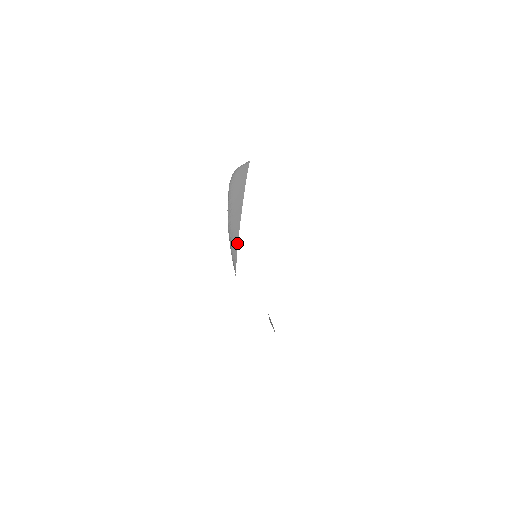
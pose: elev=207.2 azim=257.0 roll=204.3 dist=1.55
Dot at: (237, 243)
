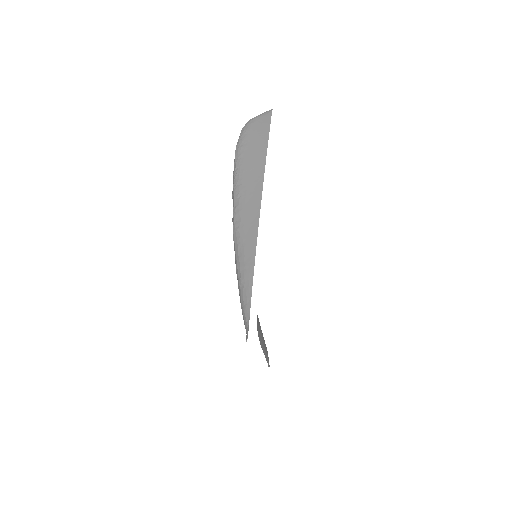
Dot at: (252, 270)
